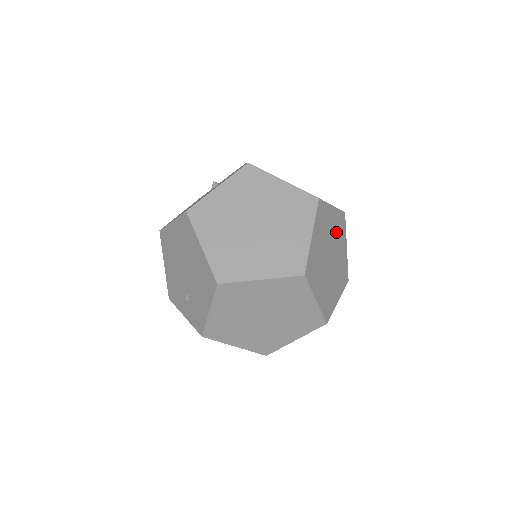
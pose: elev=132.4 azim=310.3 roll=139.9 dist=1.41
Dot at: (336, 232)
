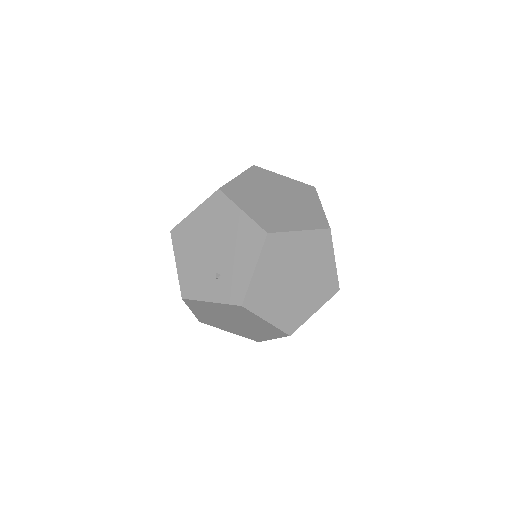
Dot at: occluded
